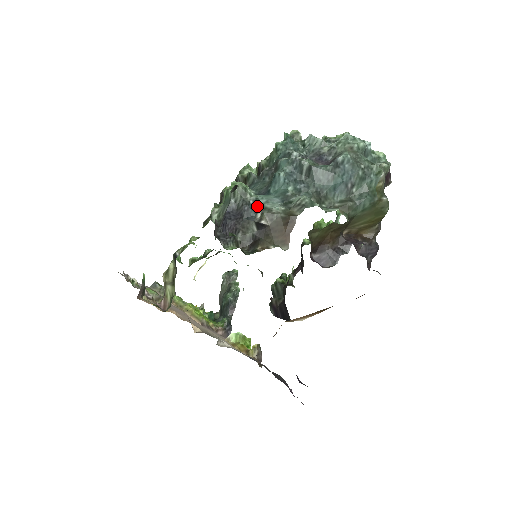
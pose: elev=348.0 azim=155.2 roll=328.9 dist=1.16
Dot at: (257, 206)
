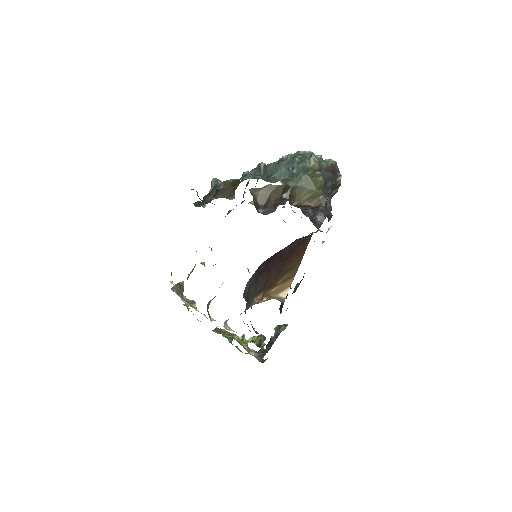
Dot at: occluded
